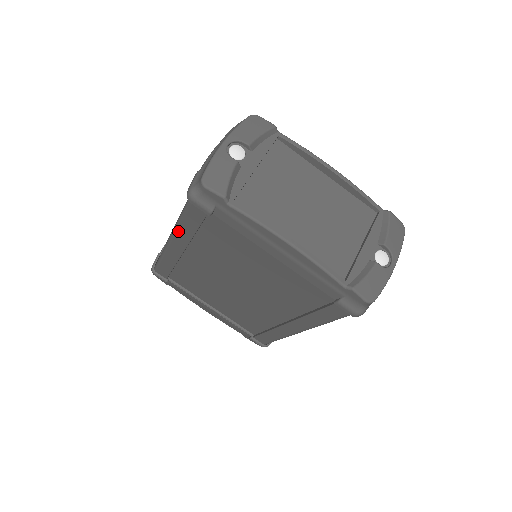
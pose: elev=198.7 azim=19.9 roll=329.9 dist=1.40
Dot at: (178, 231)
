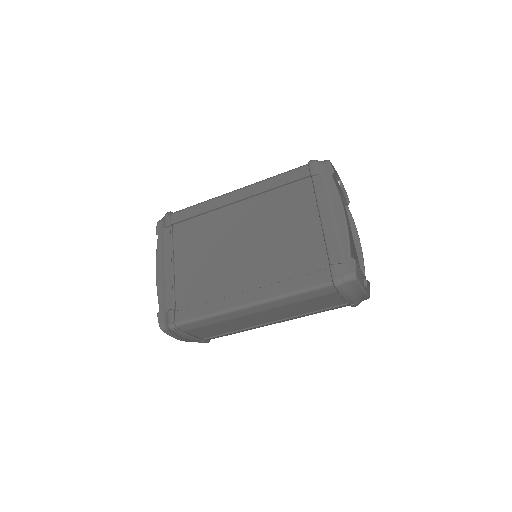
Dot at: (261, 183)
